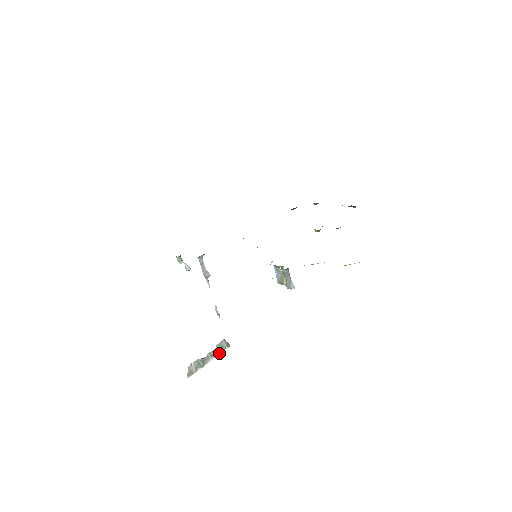
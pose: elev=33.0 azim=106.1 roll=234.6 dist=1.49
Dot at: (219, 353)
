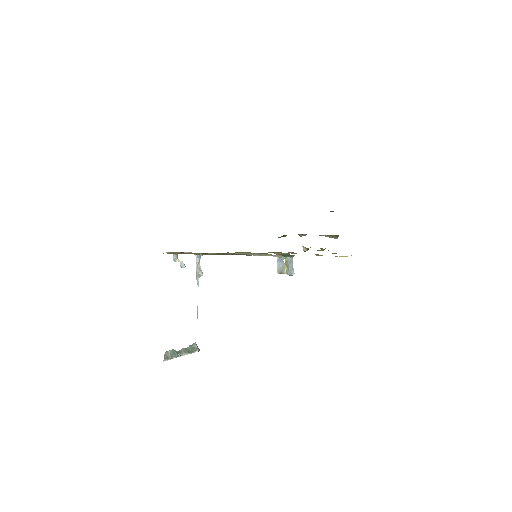
Dot at: (191, 352)
